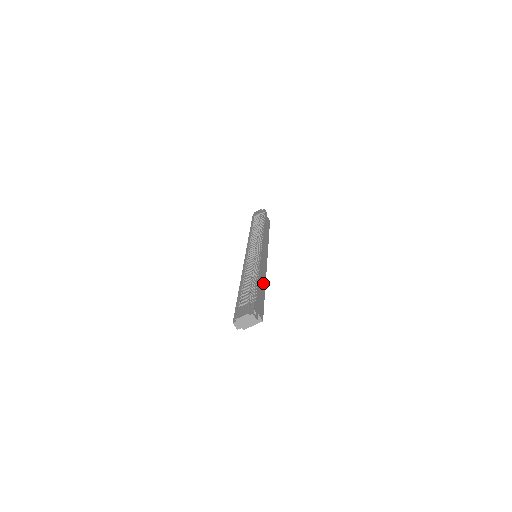
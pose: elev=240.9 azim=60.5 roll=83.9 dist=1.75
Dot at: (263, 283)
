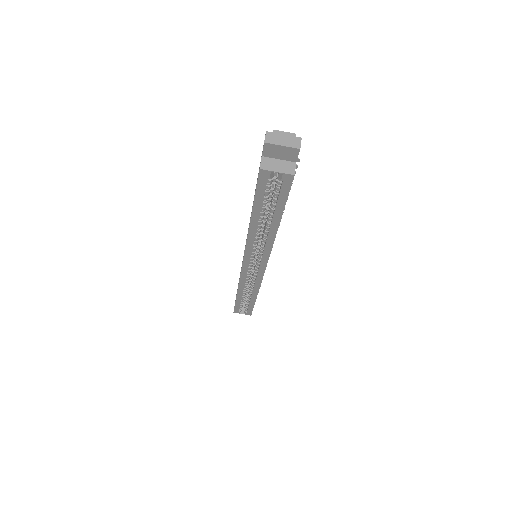
Dot at: occluded
